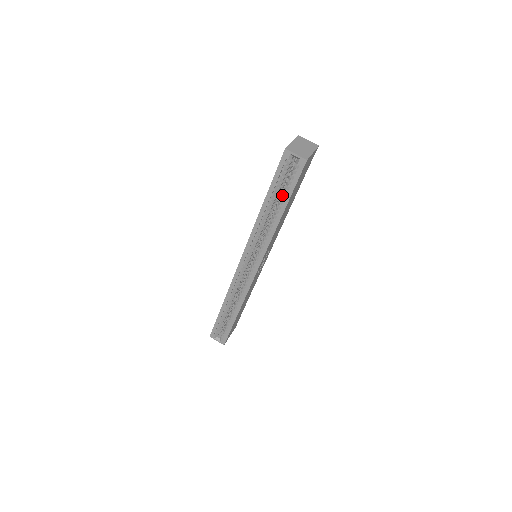
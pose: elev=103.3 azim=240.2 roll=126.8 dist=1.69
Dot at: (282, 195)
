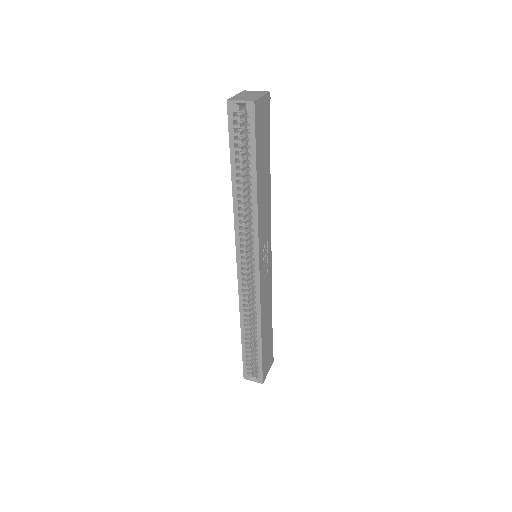
Dot at: (248, 161)
